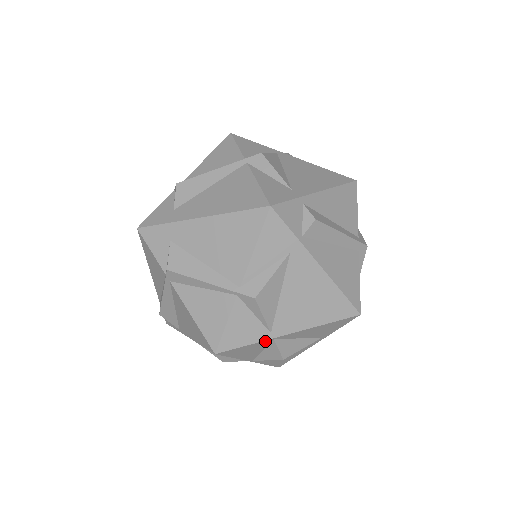
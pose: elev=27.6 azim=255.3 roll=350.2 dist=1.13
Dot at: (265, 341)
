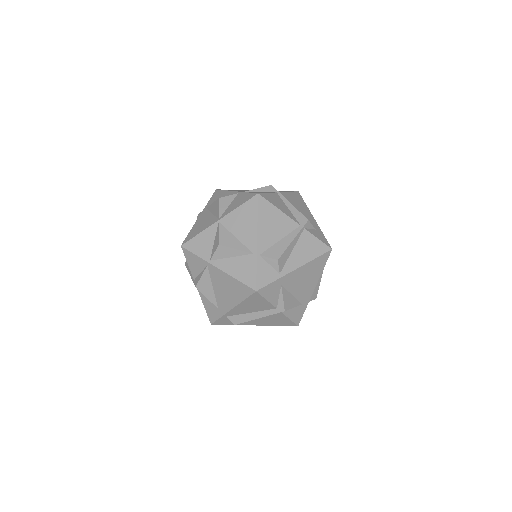
Dot at: occluded
